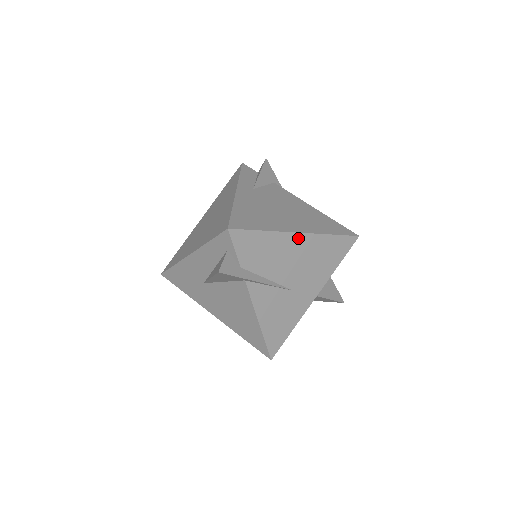
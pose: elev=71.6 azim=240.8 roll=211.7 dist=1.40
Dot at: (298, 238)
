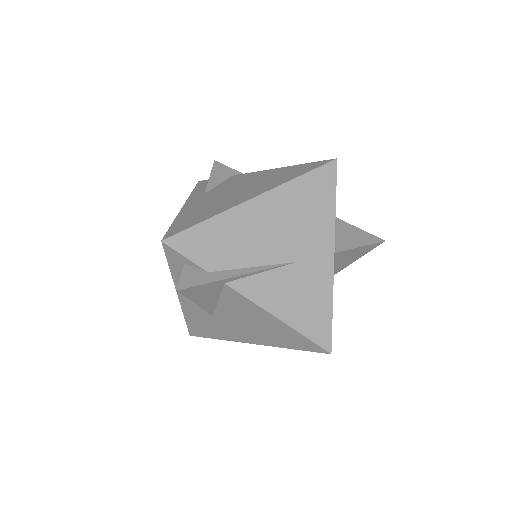
Dot at: (257, 204)
